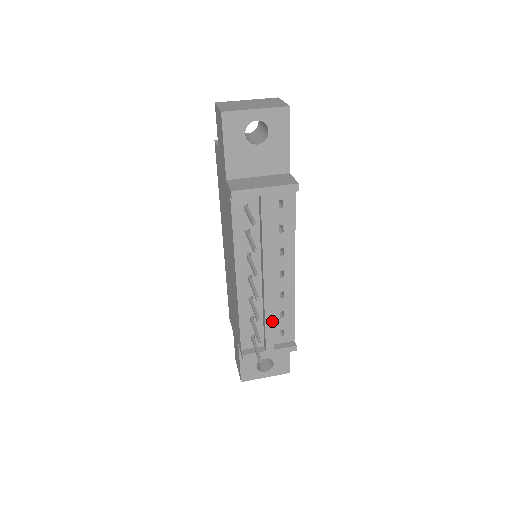
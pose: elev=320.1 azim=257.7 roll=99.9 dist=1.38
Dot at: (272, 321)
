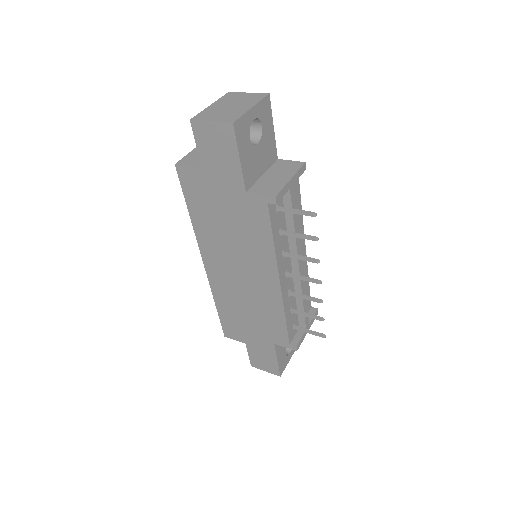
Dot at: (306, 300)
